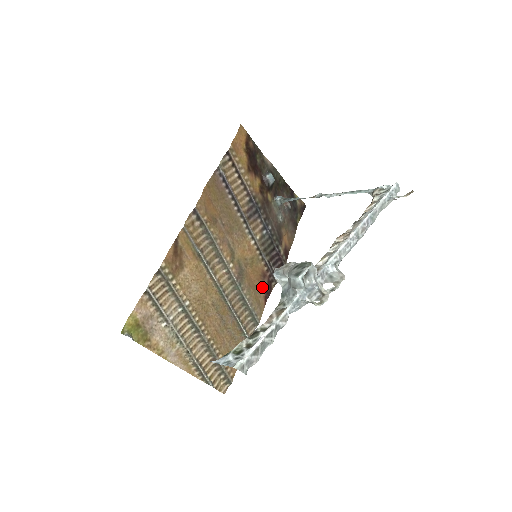
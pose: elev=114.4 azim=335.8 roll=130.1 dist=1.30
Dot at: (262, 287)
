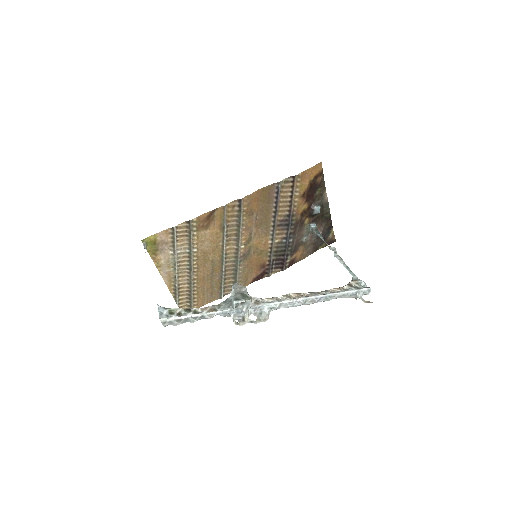
Dot at: (257, 272)
